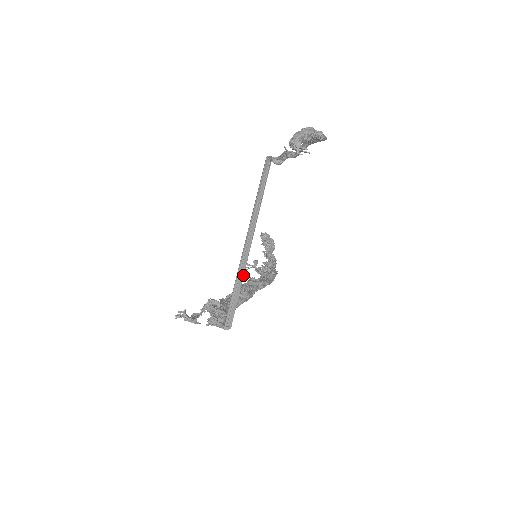
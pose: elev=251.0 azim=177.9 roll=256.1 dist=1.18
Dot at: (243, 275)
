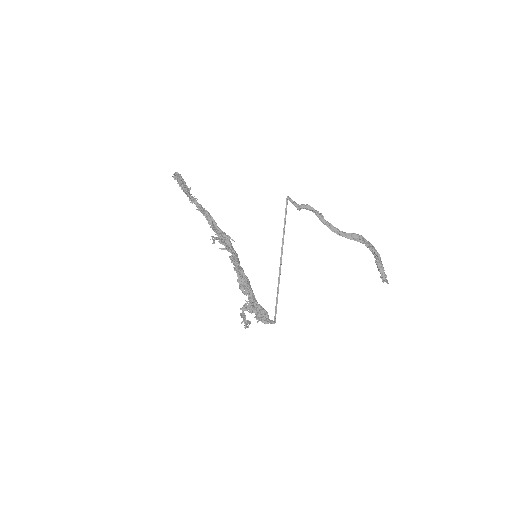
Dot at: (278, 289)
